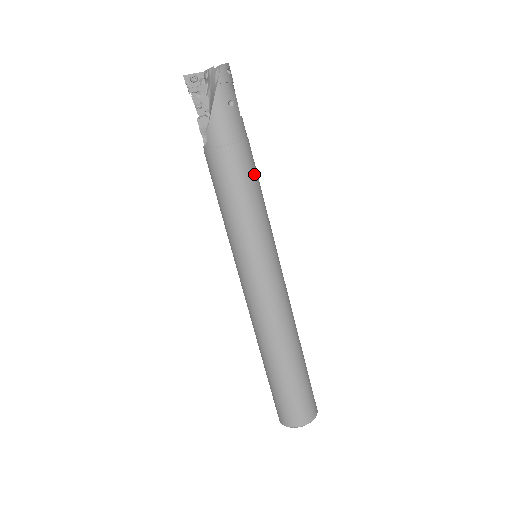
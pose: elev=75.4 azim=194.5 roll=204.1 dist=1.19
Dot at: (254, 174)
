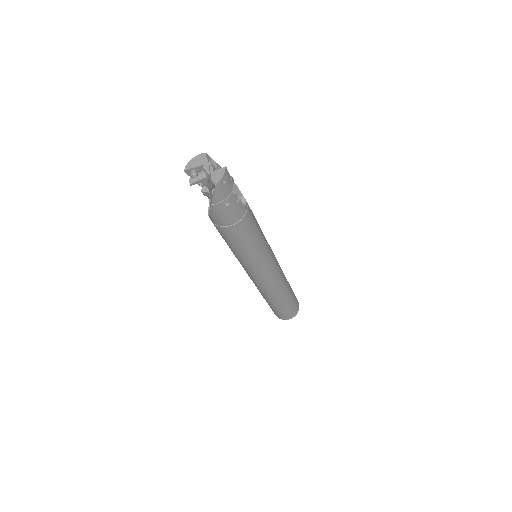
Dot at: (251, 233)
